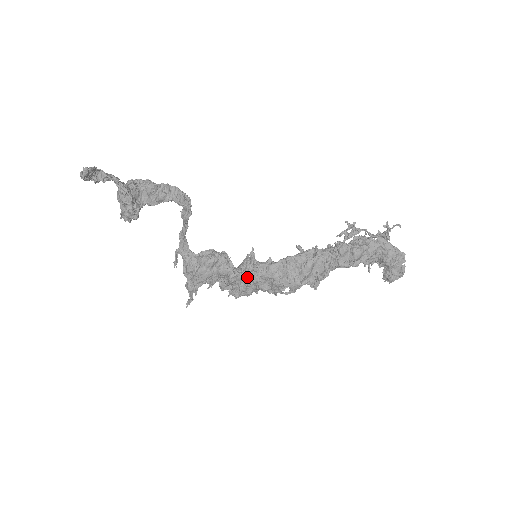
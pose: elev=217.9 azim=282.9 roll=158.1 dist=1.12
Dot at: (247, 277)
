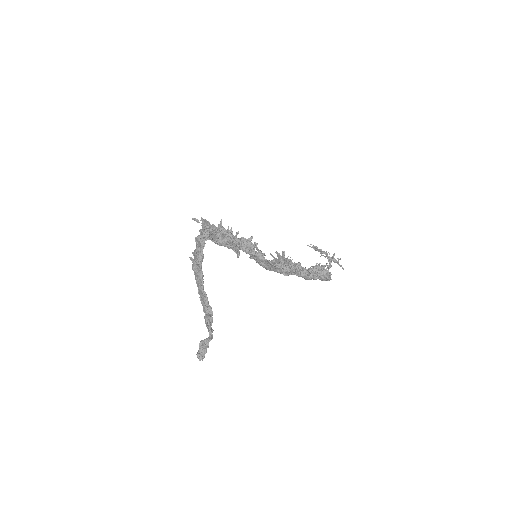
Dot at: (243, 250)
